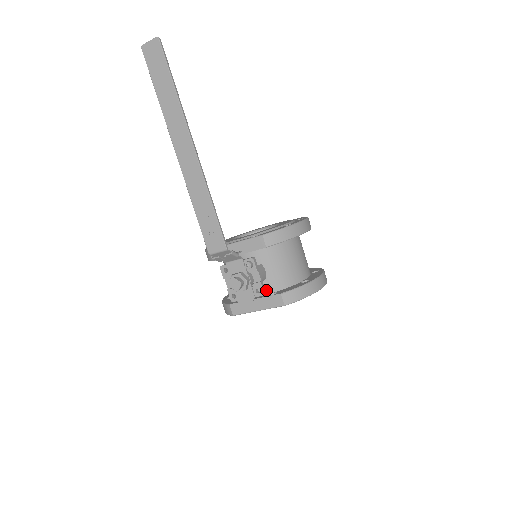
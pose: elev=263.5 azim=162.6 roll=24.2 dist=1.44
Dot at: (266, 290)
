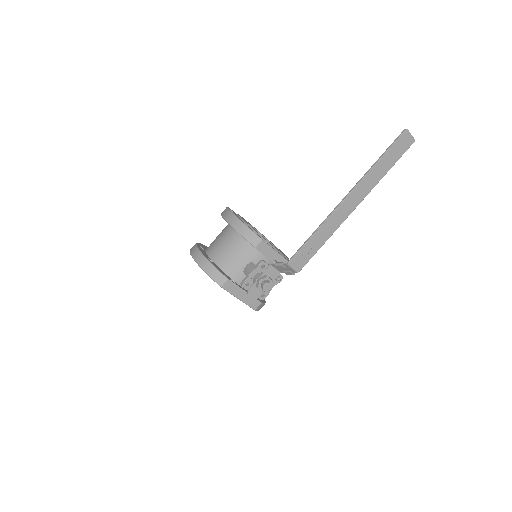
Dot at: occluded
